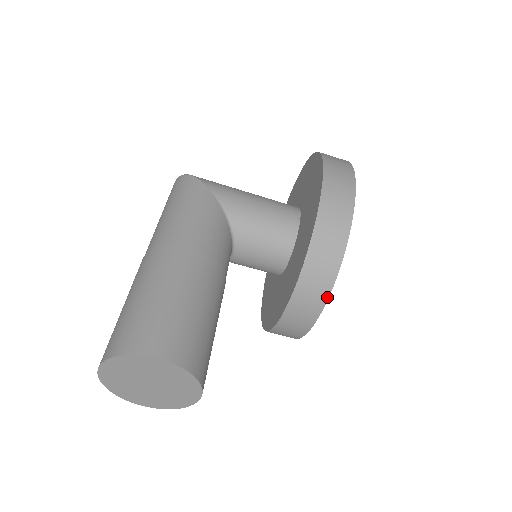
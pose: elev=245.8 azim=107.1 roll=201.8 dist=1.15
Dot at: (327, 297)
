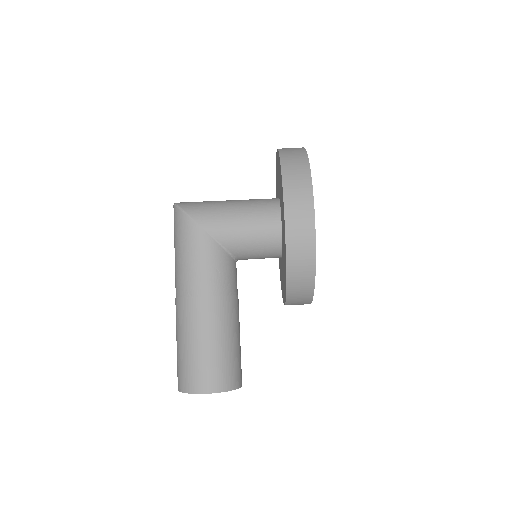
Dot at: (311, 299)
